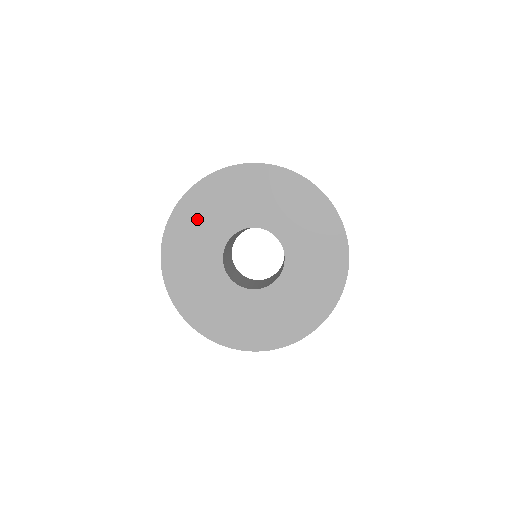
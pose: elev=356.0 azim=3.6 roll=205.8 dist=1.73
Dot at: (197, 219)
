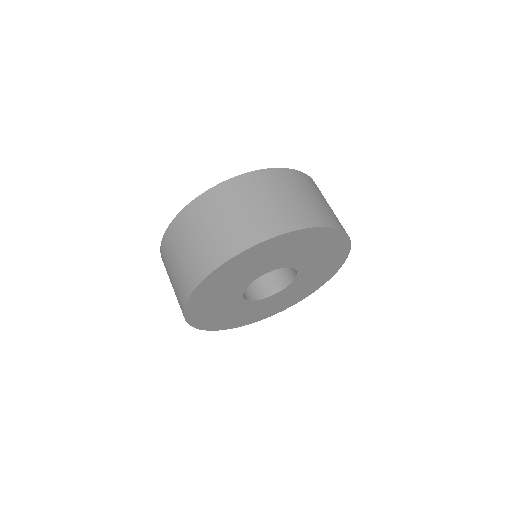
Dot at: (209, 301)
